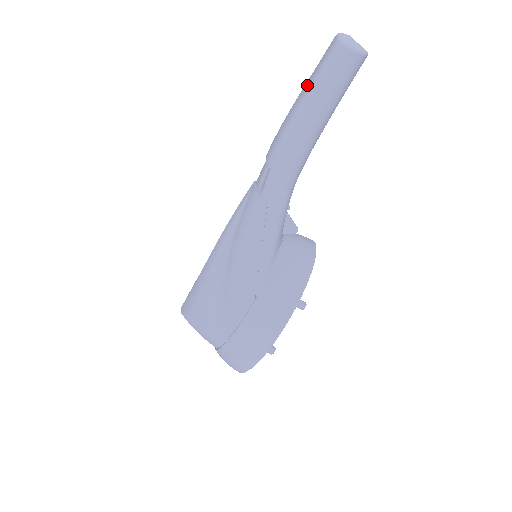
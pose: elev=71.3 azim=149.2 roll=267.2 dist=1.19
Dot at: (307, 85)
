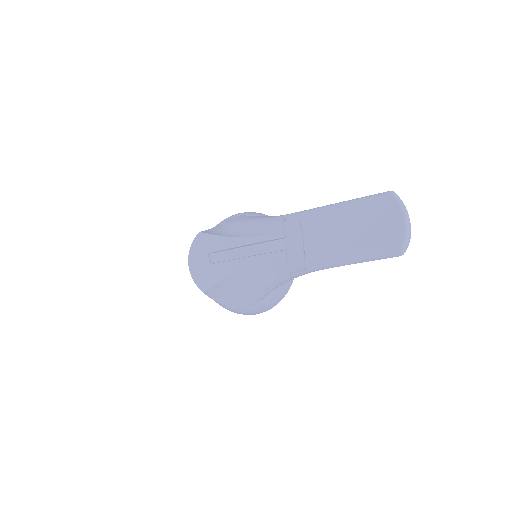
Dot at: (363, 248)
